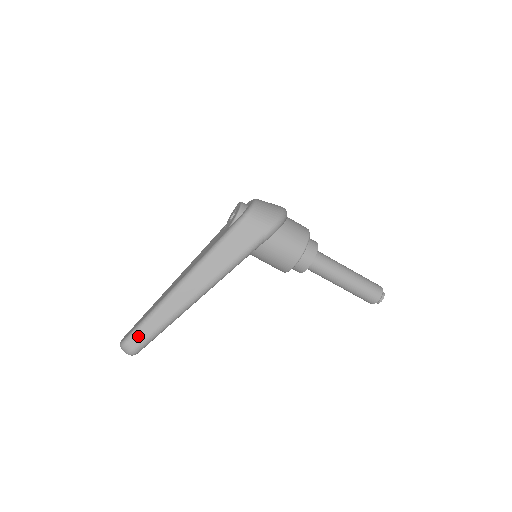
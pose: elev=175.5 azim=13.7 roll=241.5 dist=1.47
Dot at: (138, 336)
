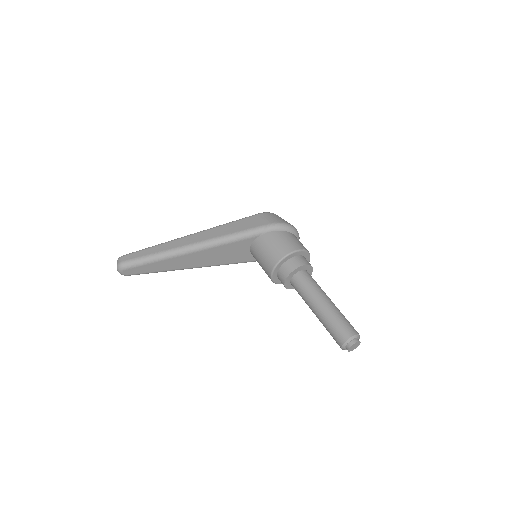
Dot at: (133, 255)
